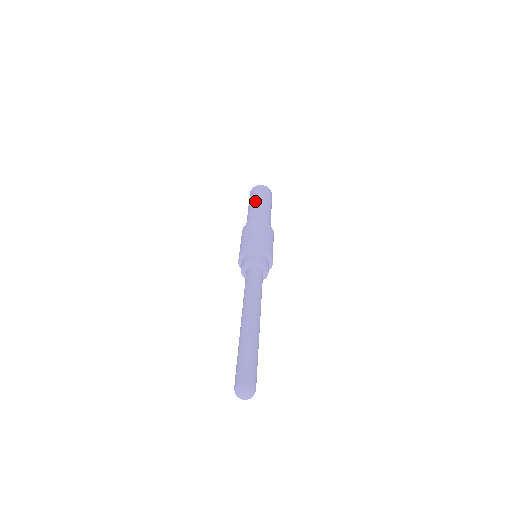
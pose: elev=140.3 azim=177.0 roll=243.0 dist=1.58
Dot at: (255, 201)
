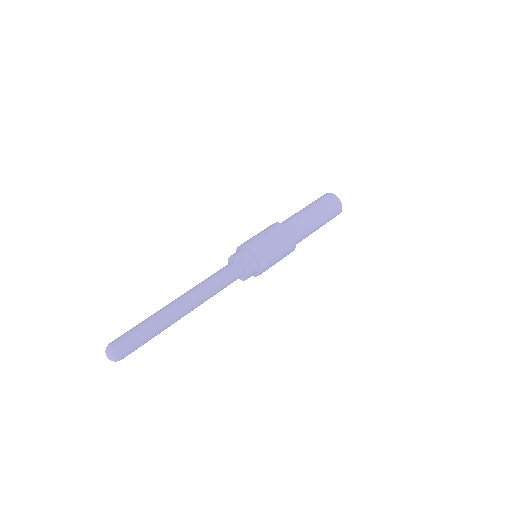
Dot at: (317, 212)
